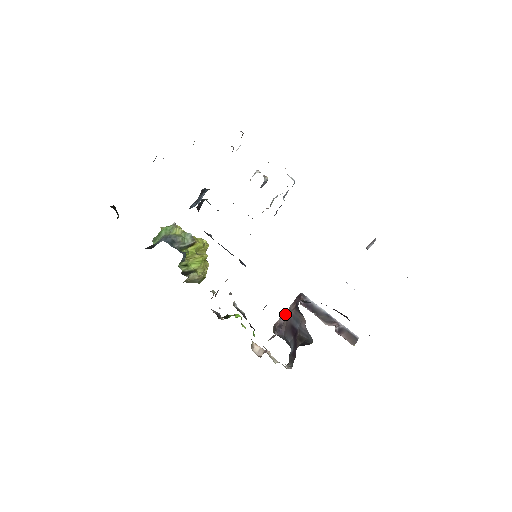
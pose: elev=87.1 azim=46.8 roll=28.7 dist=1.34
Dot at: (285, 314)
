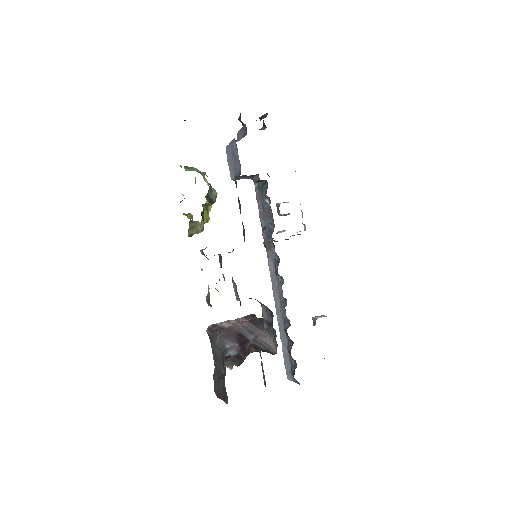
Dot at: (231, 322)
